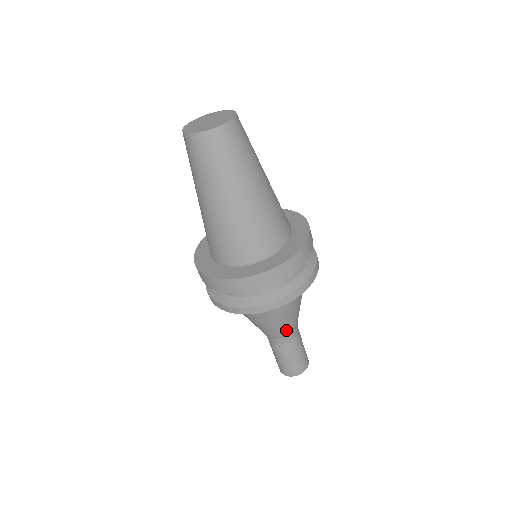
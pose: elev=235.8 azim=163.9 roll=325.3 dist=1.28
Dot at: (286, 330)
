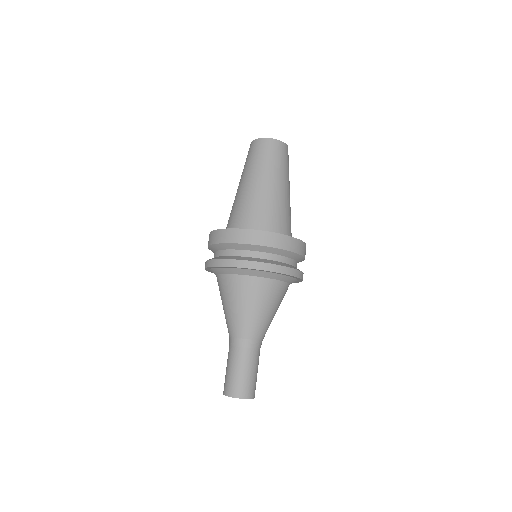
Dot at: (236, 326)
